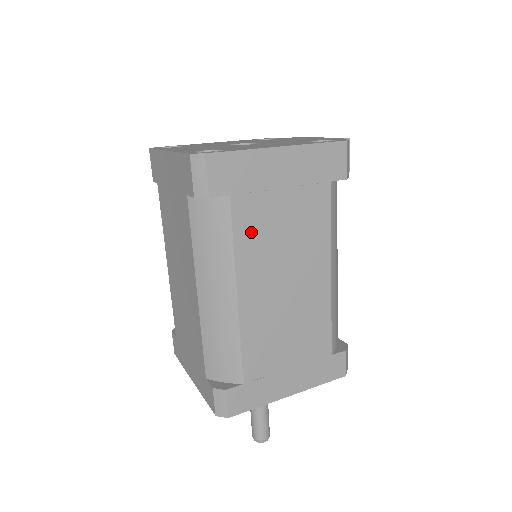
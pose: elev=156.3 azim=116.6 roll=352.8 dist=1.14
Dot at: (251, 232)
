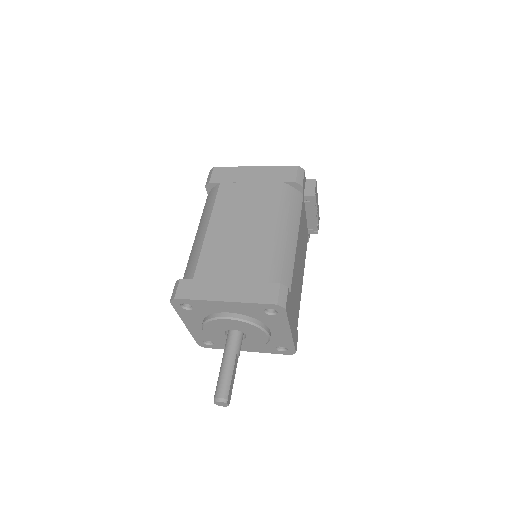
Dot at: (227, 199)
